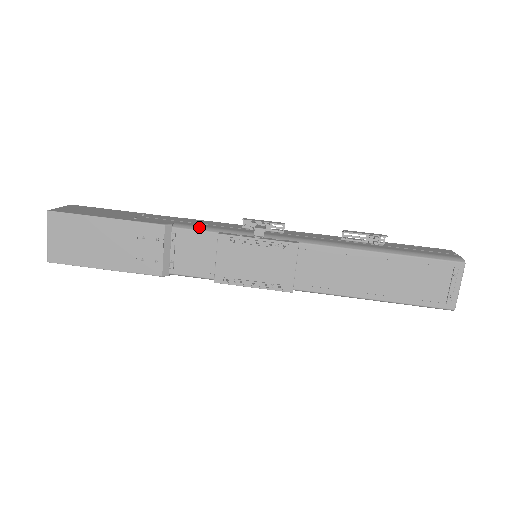
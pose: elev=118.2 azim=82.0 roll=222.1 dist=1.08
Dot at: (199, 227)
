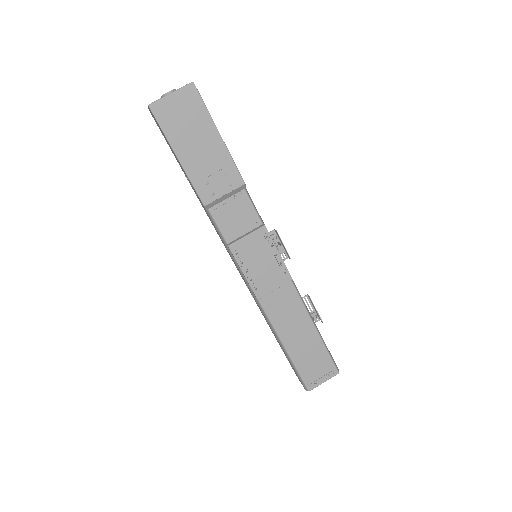
Dot at: occluded
